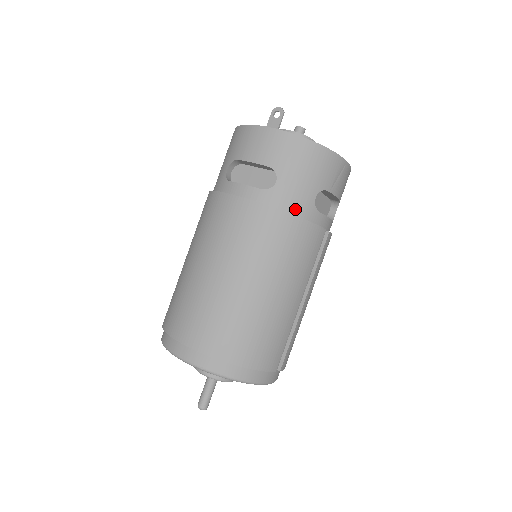
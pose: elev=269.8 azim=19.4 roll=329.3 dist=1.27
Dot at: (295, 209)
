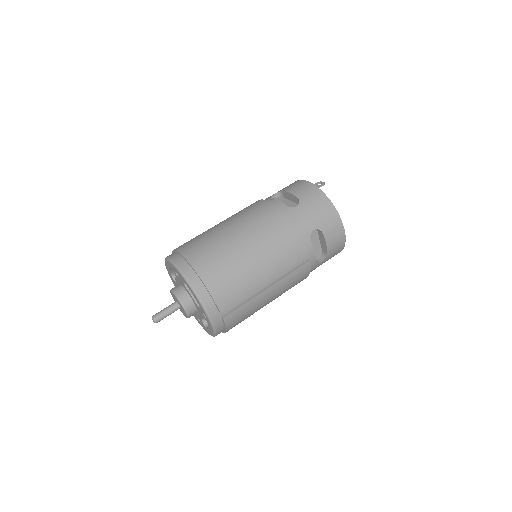
Dot at: (298, 226)
